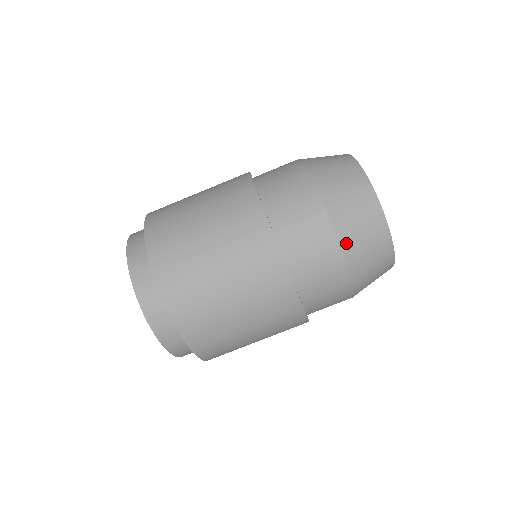
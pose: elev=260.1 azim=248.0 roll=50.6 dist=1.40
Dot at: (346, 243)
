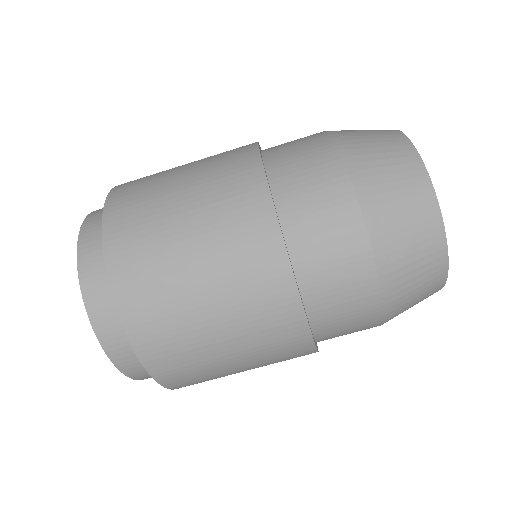
Dot at: (392, 302)
